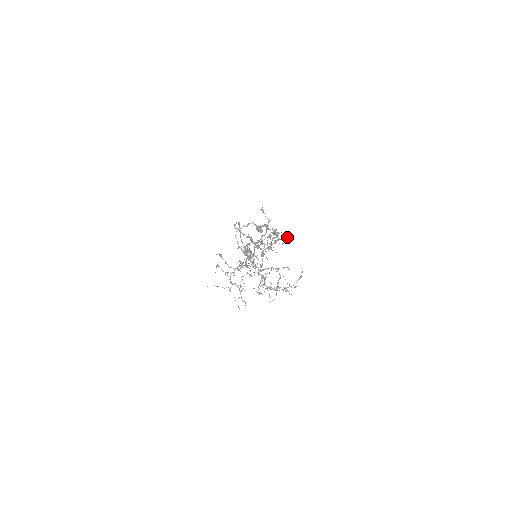
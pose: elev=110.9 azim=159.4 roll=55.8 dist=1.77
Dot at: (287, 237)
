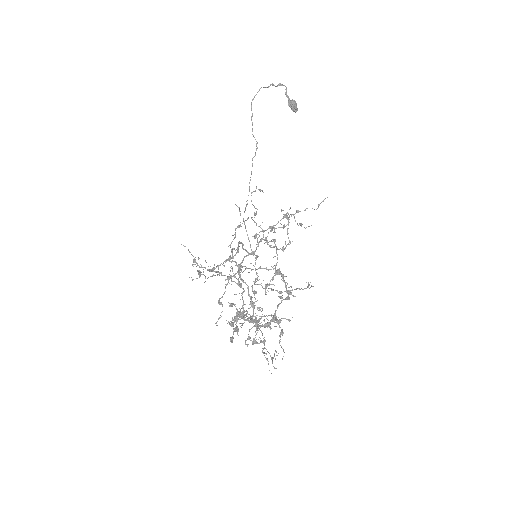
Dot at: (318, 207)
